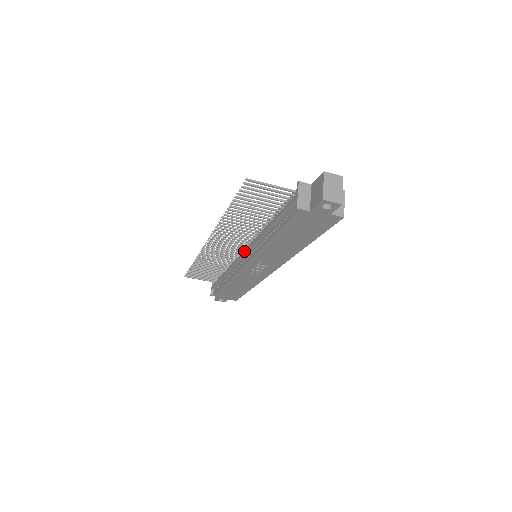
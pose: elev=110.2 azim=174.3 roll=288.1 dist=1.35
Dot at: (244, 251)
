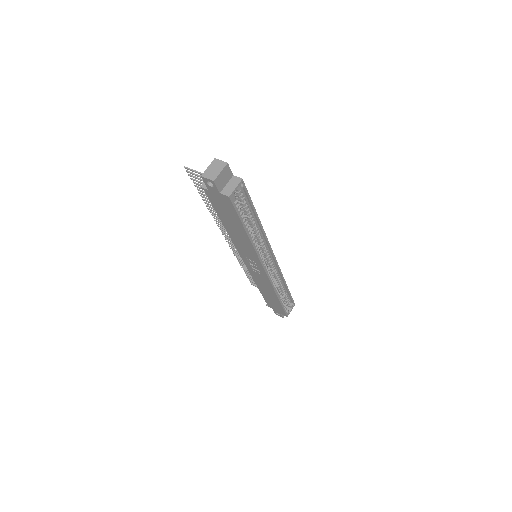
Dot at: occluded
